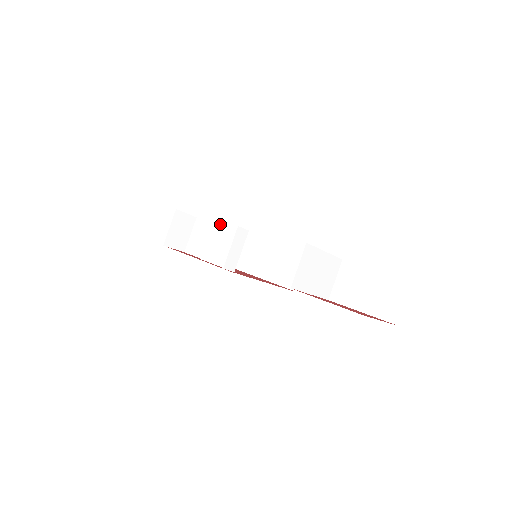
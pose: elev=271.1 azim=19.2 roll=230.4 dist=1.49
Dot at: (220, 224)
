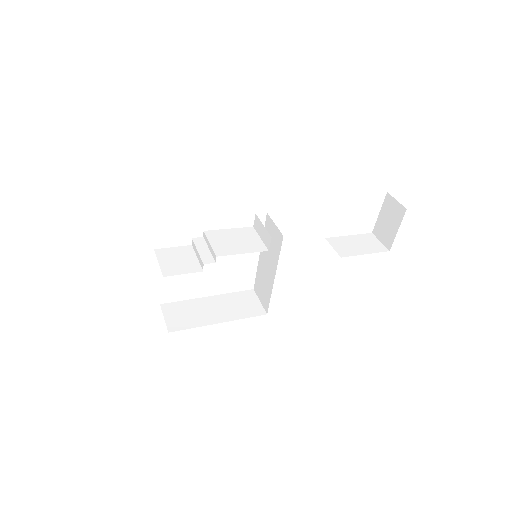
Dot at: (215, 230)
